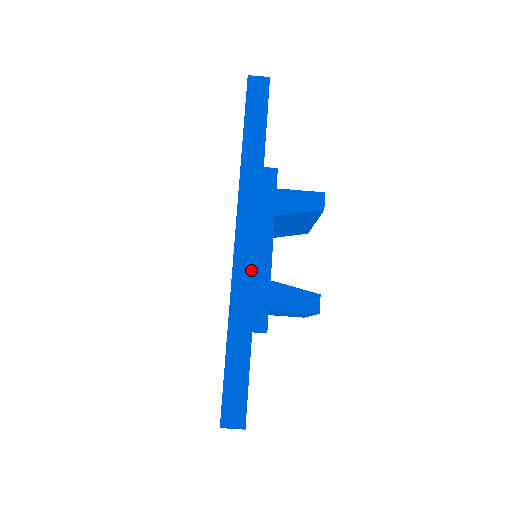
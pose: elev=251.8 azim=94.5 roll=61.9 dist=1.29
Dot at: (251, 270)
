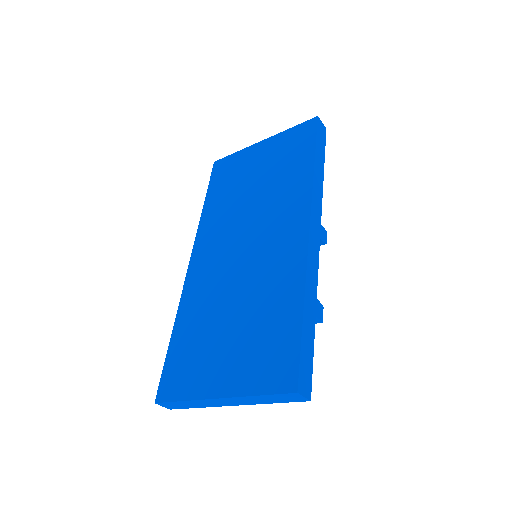
Dot at: (317, 258)
